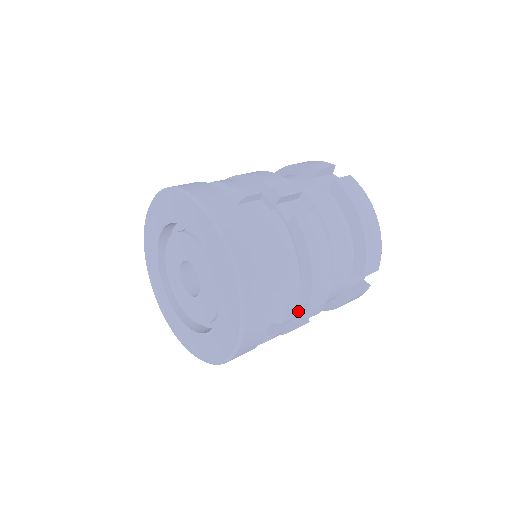
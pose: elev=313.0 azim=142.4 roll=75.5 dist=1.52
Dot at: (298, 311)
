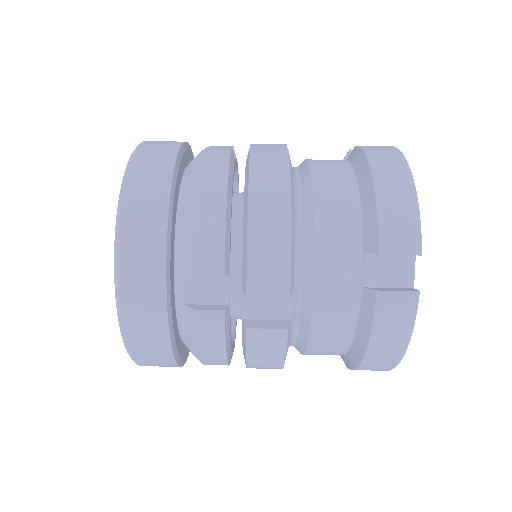
Dot at: occluded
